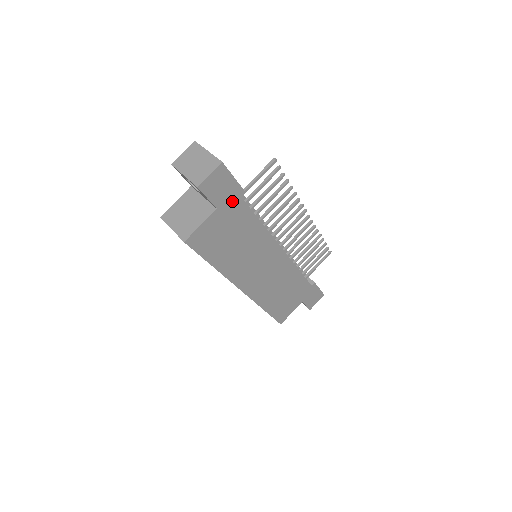
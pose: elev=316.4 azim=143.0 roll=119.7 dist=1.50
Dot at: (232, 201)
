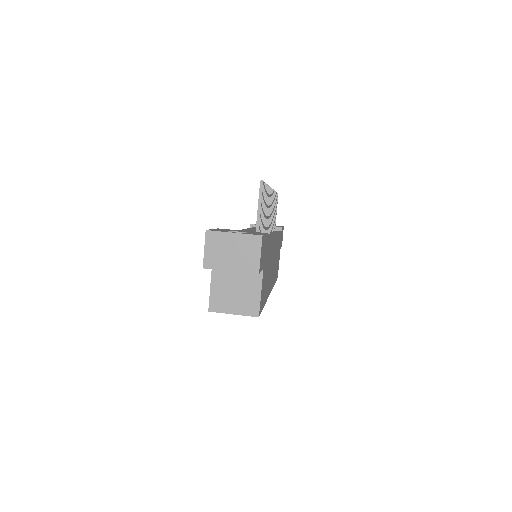
Dot at: (265, 251)
